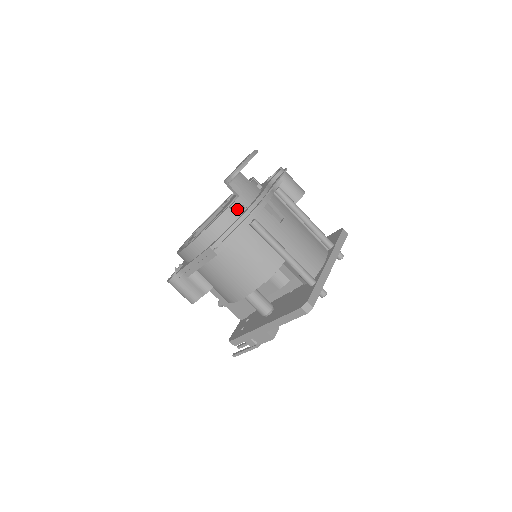
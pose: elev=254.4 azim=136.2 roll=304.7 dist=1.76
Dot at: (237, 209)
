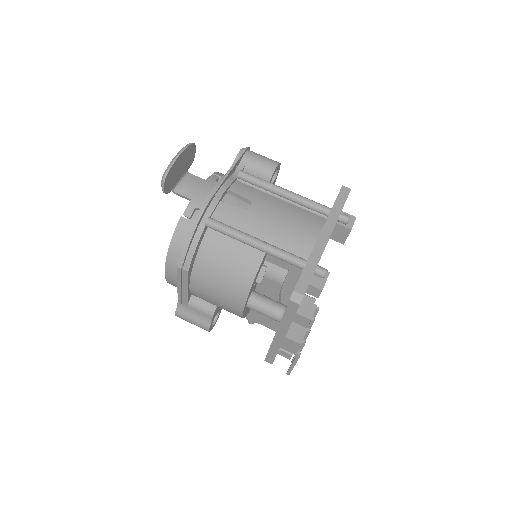
Dot at: occluded
